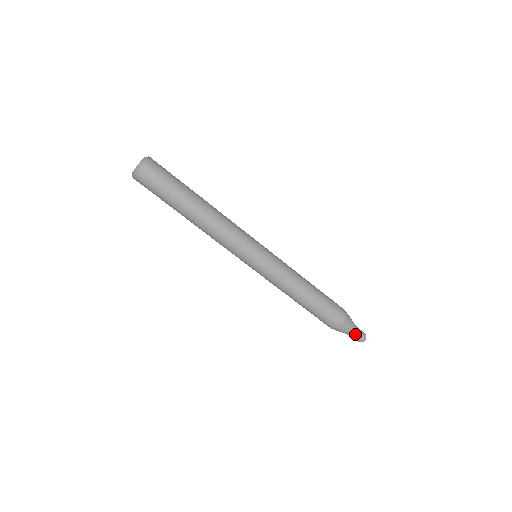
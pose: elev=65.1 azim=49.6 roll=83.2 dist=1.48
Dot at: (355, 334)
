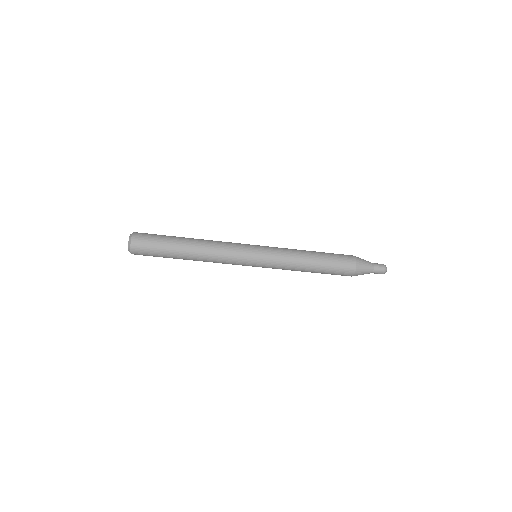
Dot at: occluded
